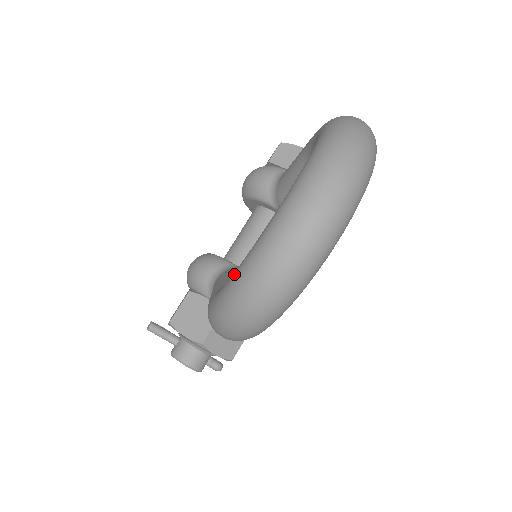
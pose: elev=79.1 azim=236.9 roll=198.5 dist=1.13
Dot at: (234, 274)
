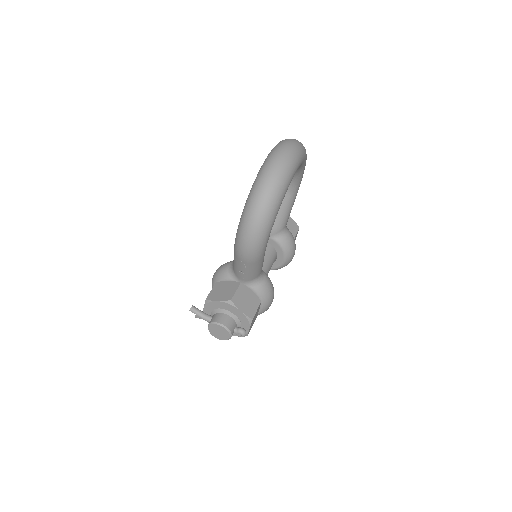
Dot at: (249, 193)
